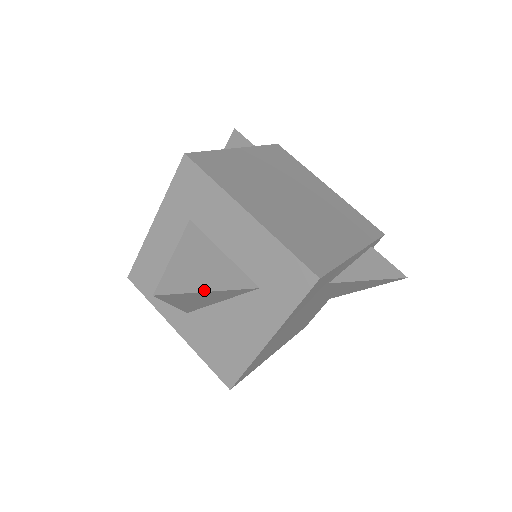
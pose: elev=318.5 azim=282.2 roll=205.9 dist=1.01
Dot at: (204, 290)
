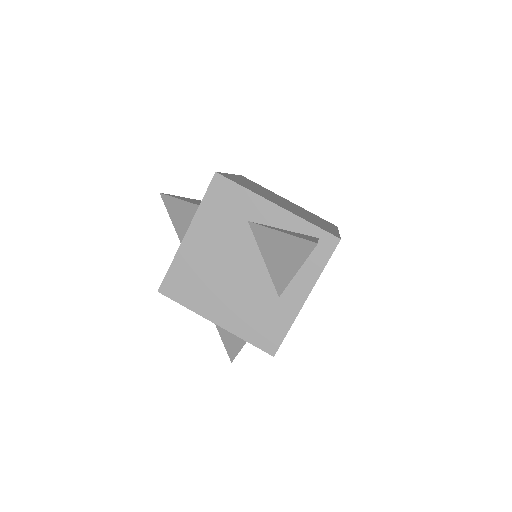
Dot at: (181, 199)
